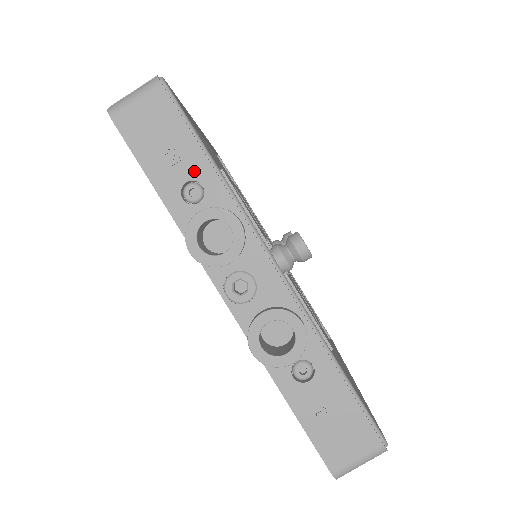
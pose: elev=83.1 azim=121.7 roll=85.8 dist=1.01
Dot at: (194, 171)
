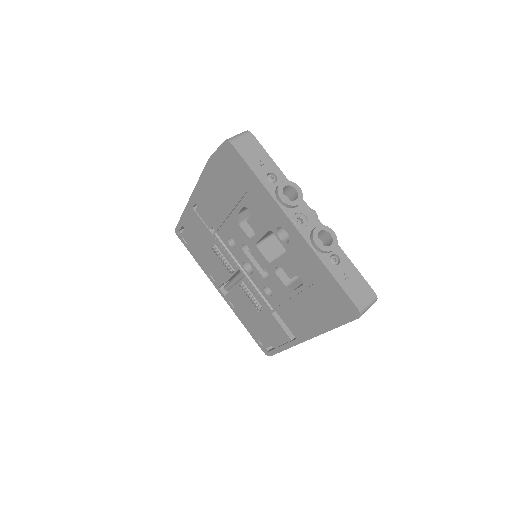
Dot at: (271, 169)
